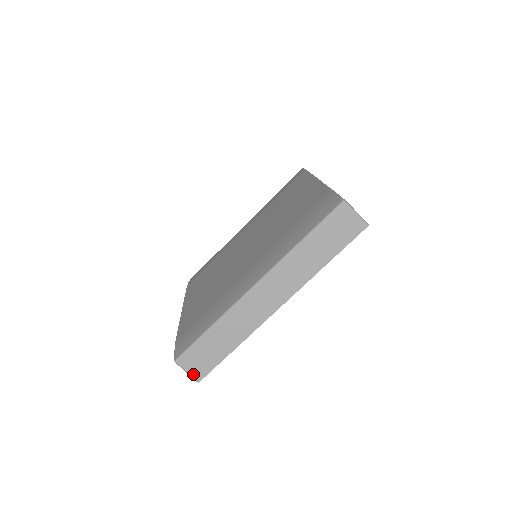
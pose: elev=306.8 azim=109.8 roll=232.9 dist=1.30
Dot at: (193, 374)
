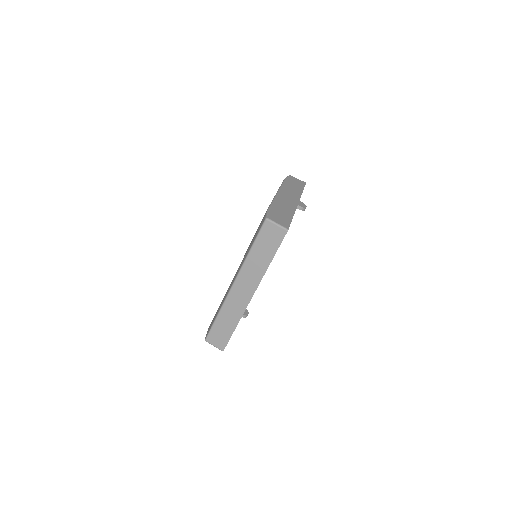
Dot at: (218, 347)
